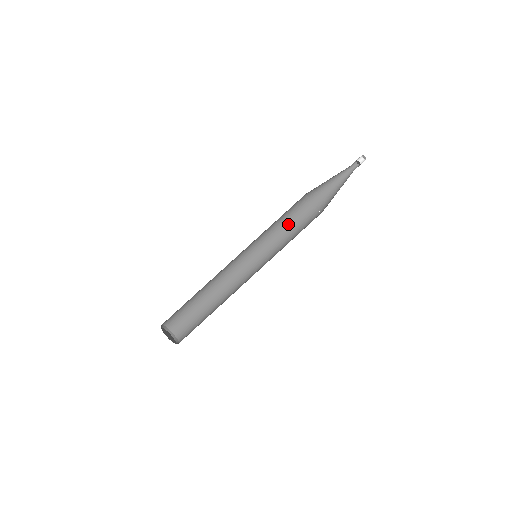
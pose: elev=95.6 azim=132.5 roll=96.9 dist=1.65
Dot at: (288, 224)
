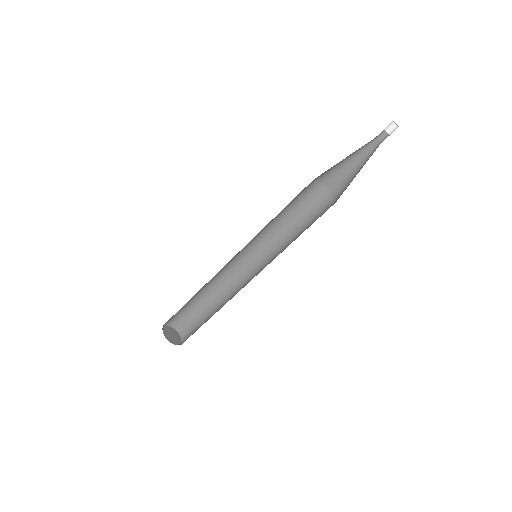
Dot at: (299, 216)
